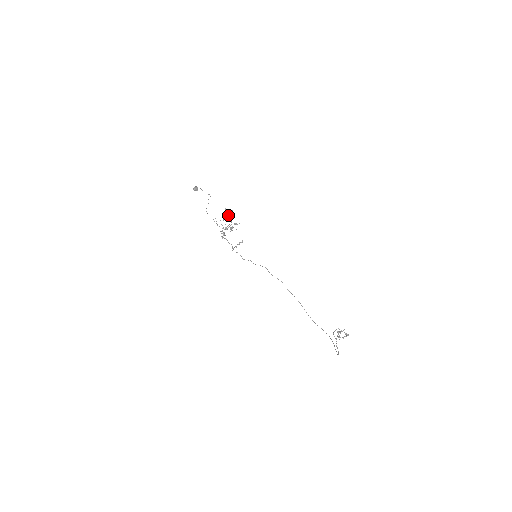
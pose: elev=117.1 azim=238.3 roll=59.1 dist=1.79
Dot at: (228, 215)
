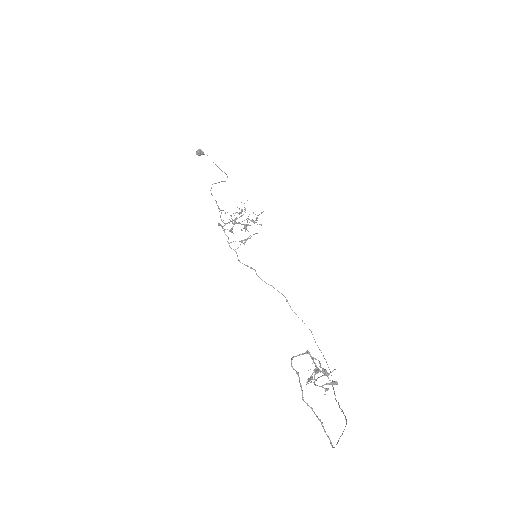
Dot at: occluded
